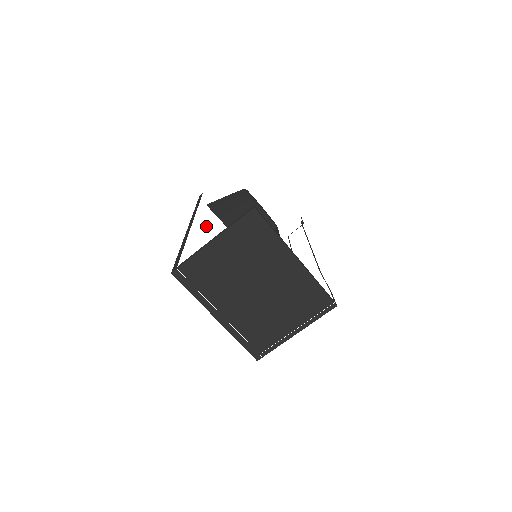
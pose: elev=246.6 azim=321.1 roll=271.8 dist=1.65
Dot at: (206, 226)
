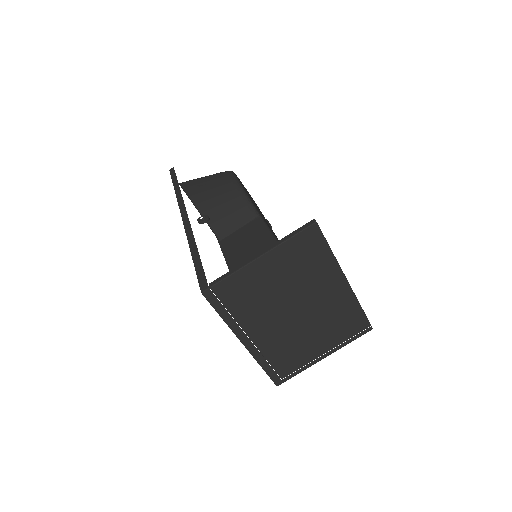
Dot at: (202, 218)
